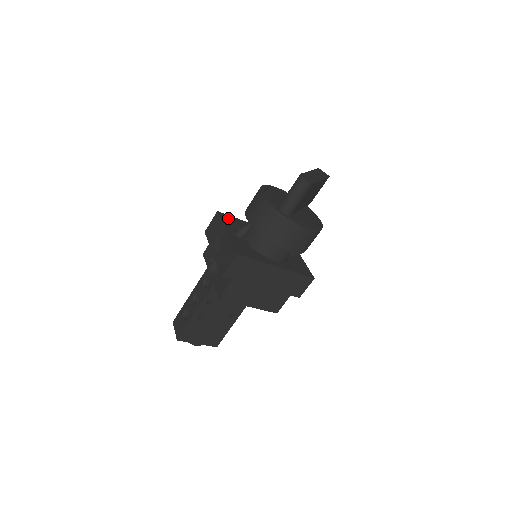
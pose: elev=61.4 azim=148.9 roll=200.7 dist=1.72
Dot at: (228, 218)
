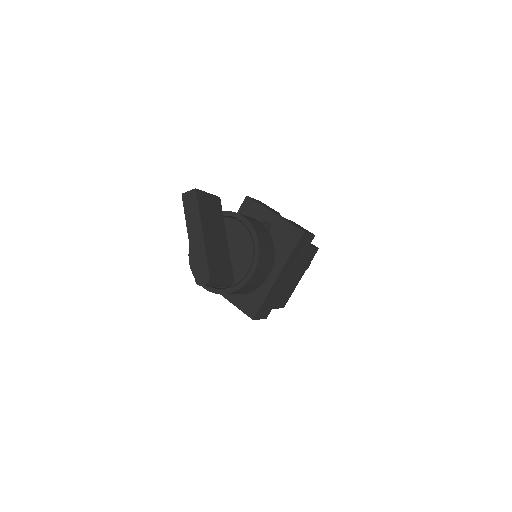
Dot at: occluded
